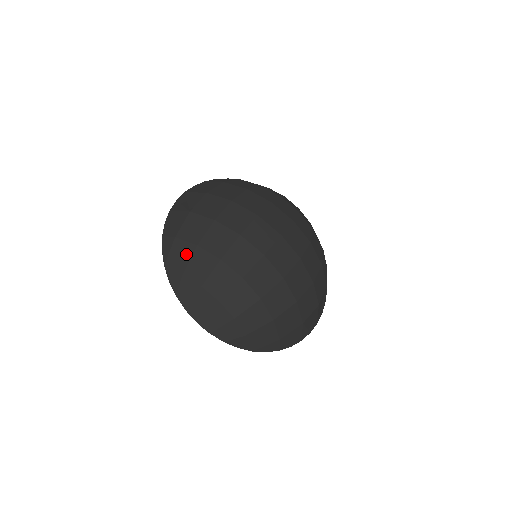
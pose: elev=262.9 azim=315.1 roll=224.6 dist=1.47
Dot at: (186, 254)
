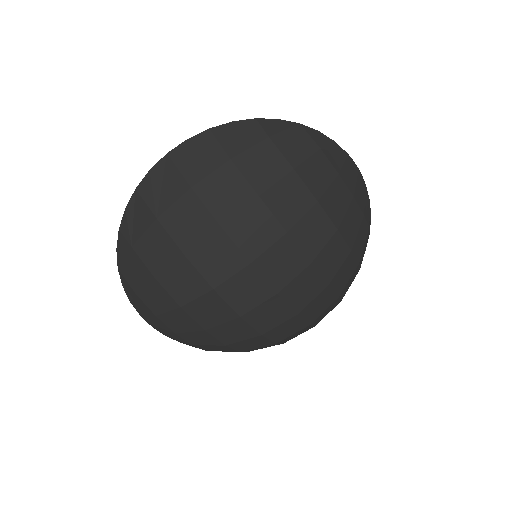
Dot at: (141, 277)
